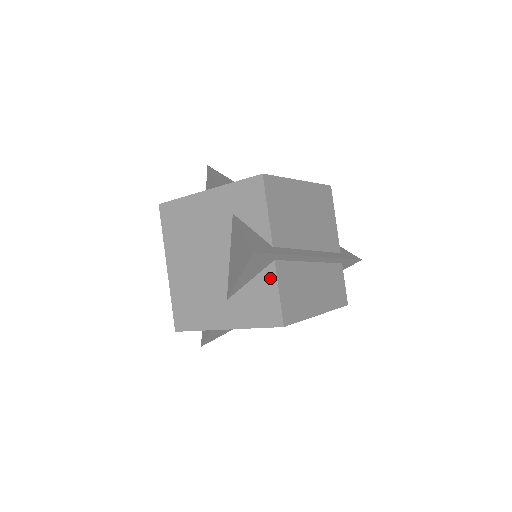
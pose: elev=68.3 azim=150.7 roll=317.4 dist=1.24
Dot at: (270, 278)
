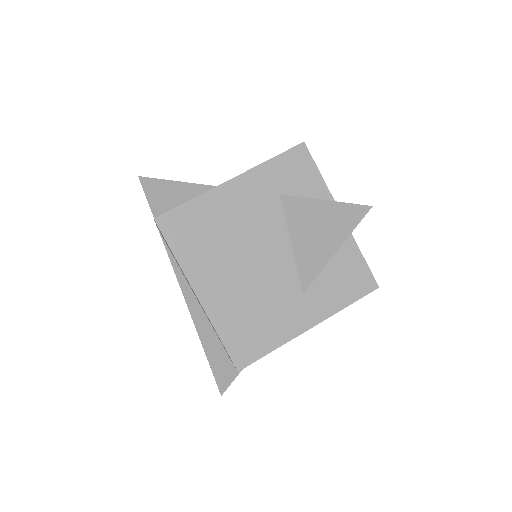
Dot at: (348, 245)
